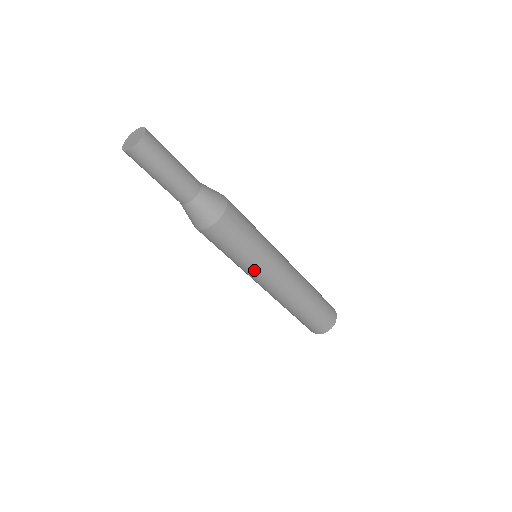
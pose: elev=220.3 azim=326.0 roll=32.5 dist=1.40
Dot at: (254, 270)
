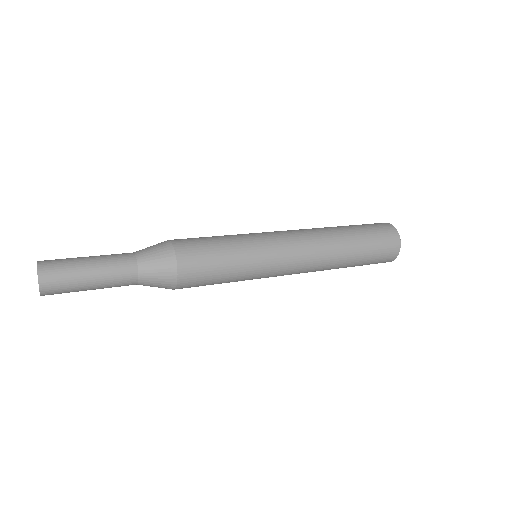
Dot at: occluded
